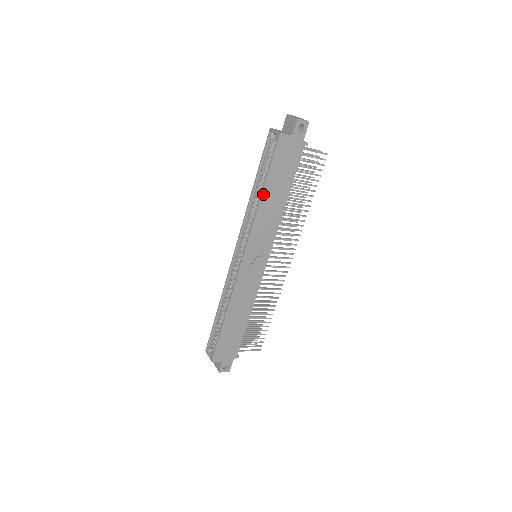
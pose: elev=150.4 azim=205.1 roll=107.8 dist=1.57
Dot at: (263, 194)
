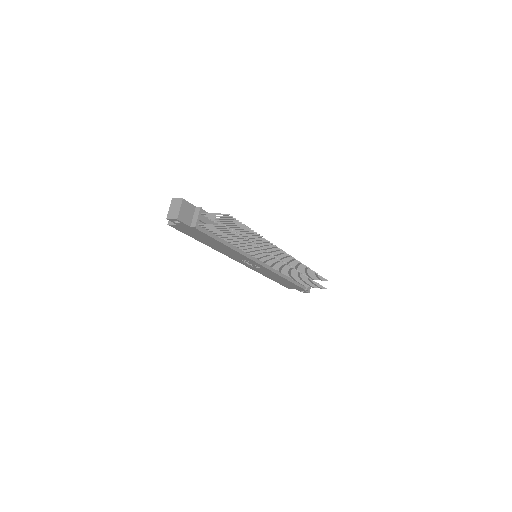
Dot at: (206, 244)
